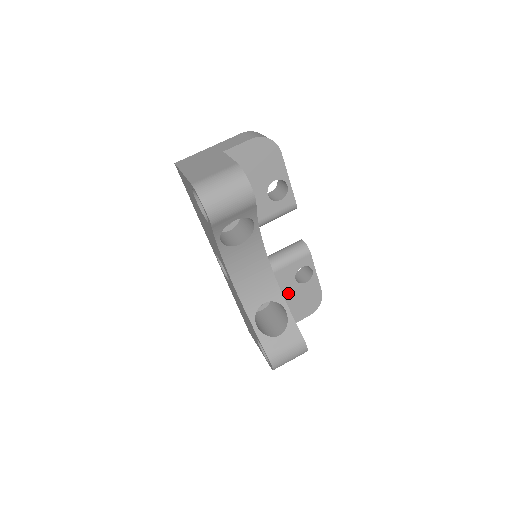
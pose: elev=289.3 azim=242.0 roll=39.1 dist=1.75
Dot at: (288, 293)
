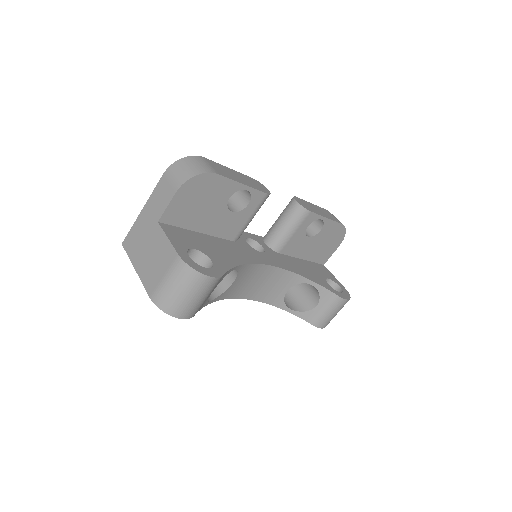
Dot at: (307, 249)
